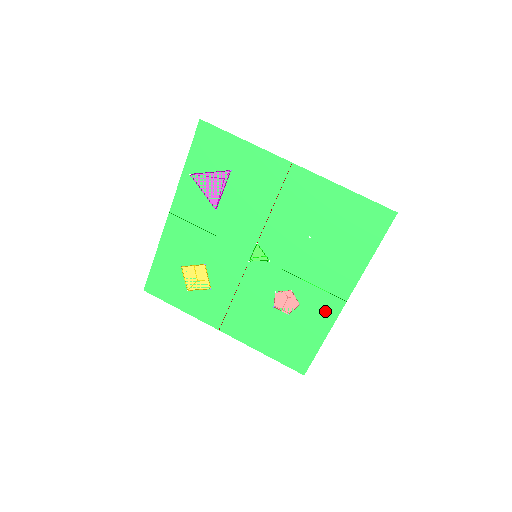
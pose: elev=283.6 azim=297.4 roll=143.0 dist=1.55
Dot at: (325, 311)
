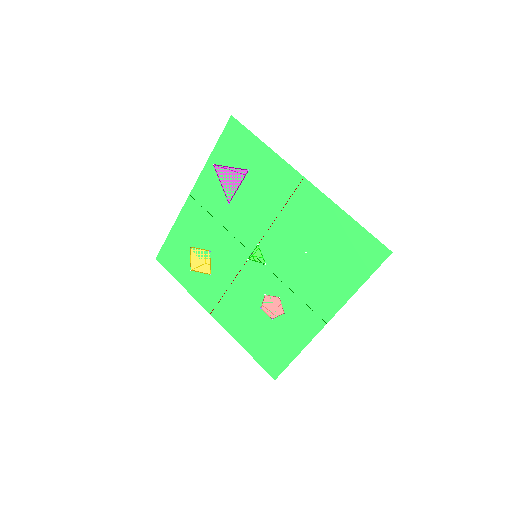
Dot at: (305, 326)
